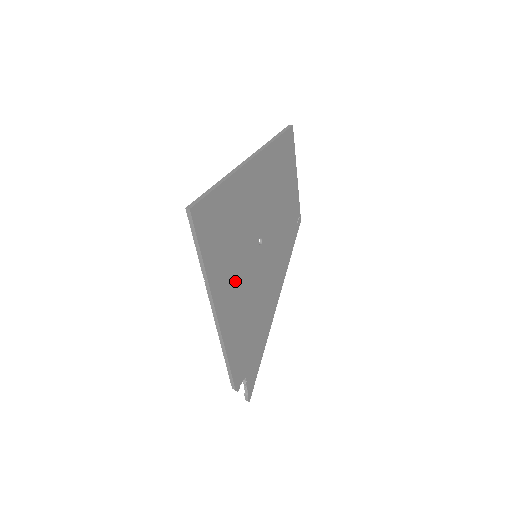
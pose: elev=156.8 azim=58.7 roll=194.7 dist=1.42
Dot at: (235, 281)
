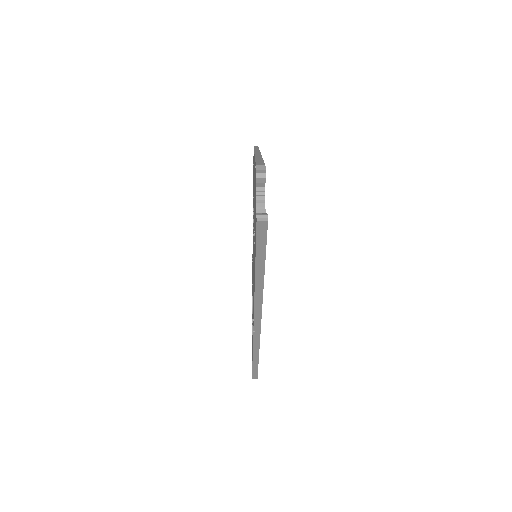
Dot at: occluded
